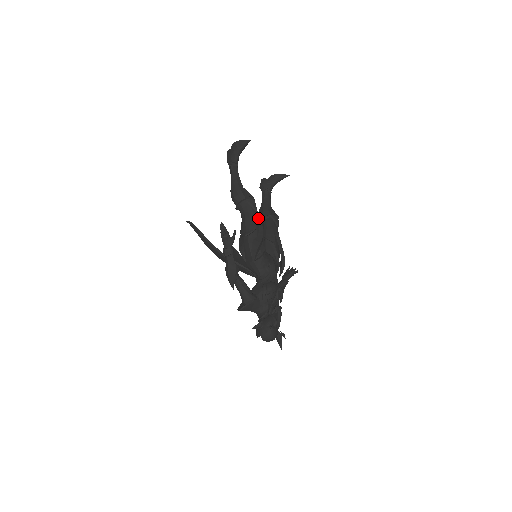
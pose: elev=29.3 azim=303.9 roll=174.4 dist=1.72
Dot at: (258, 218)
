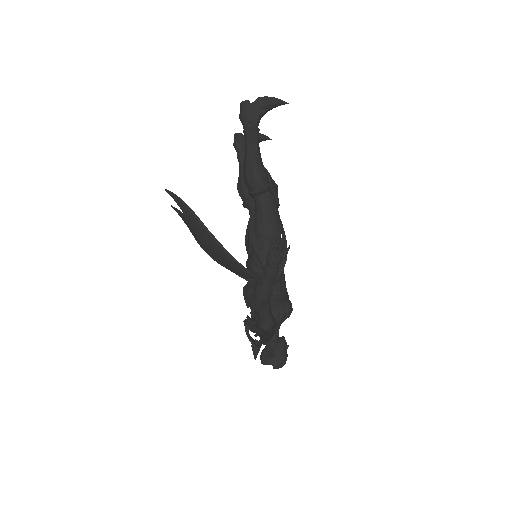
Dot at: occluded
